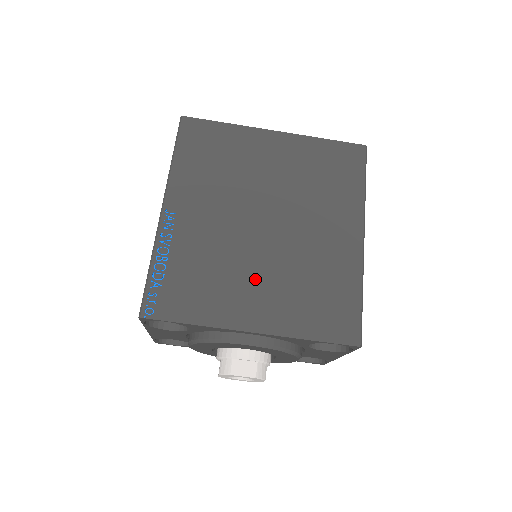
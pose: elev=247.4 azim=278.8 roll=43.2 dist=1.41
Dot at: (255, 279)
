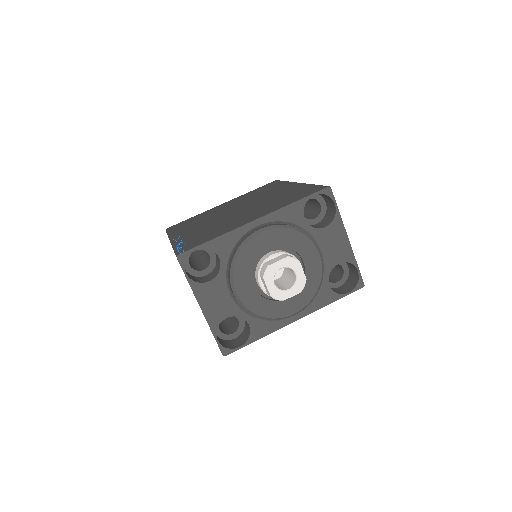
Dot at: (244, 216)
